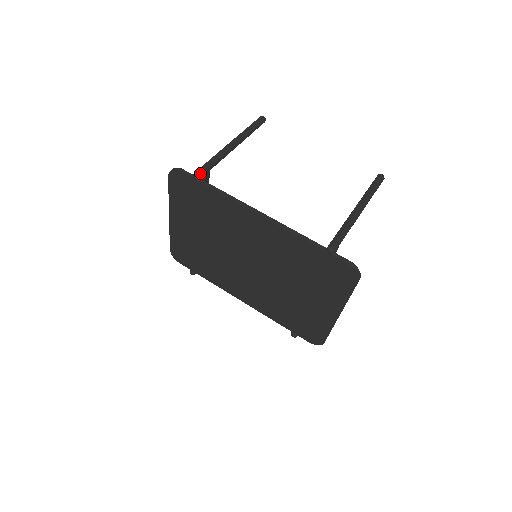
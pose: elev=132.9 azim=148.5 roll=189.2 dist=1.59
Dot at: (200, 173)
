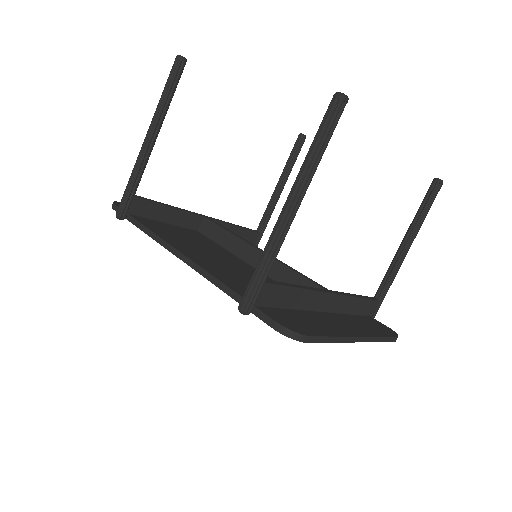
Dot at: (119, 212)
